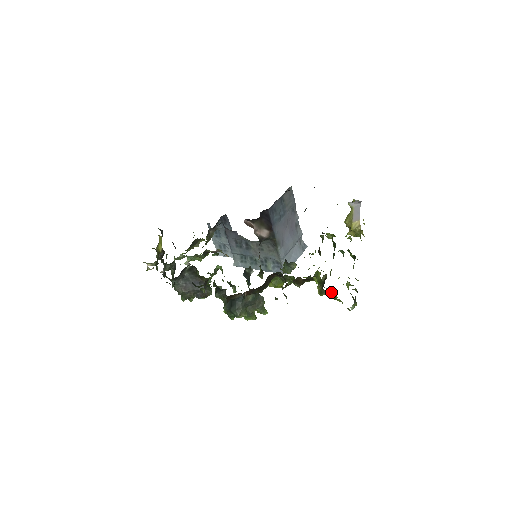
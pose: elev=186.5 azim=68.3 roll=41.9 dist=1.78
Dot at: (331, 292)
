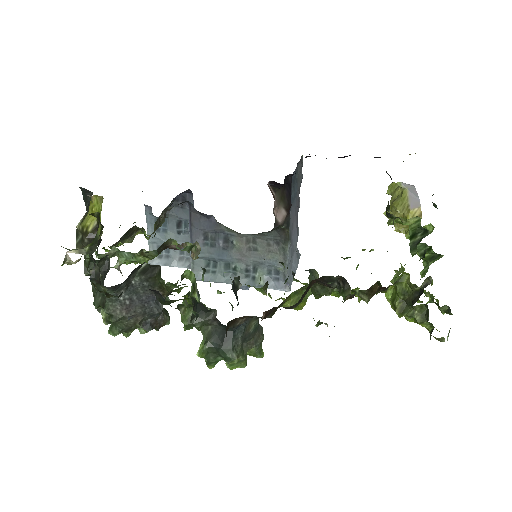
Dot at: (417, 310)
